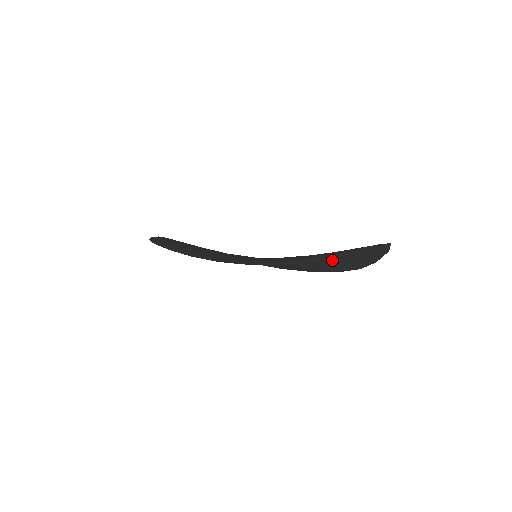
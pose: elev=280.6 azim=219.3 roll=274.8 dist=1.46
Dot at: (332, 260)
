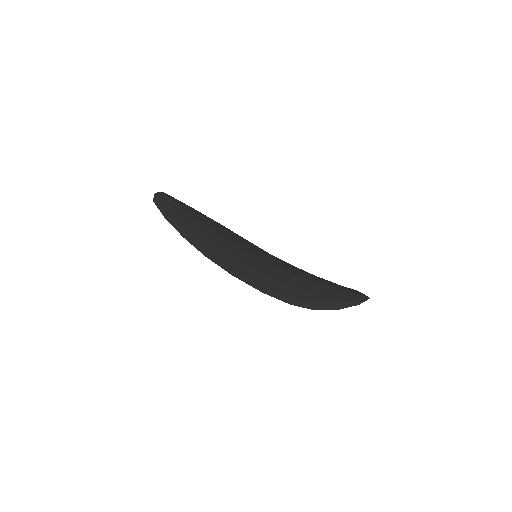
Dot at: occluded
